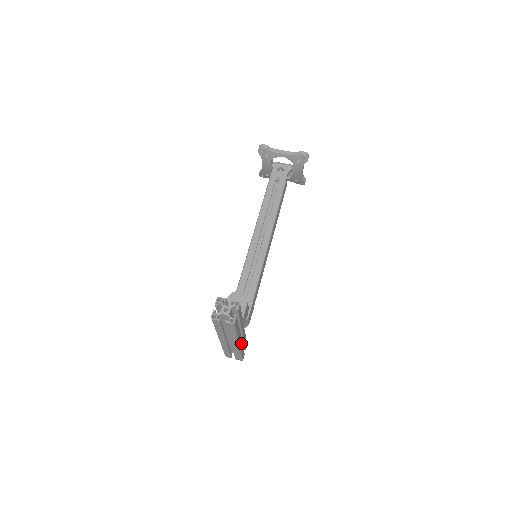
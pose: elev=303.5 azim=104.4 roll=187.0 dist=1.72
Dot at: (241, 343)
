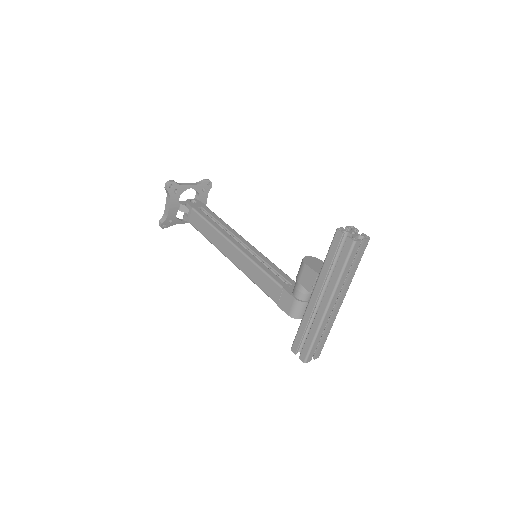
Dot at: occluded
